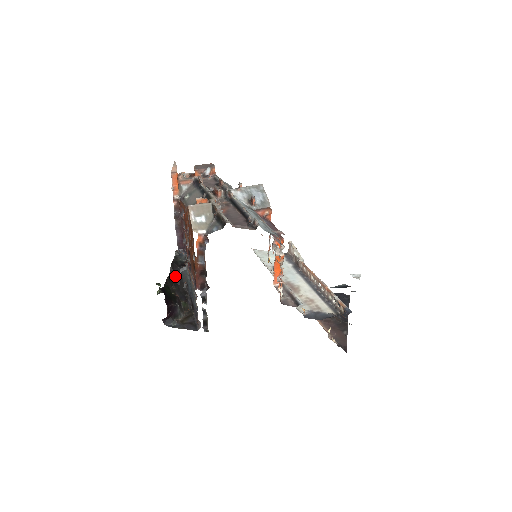
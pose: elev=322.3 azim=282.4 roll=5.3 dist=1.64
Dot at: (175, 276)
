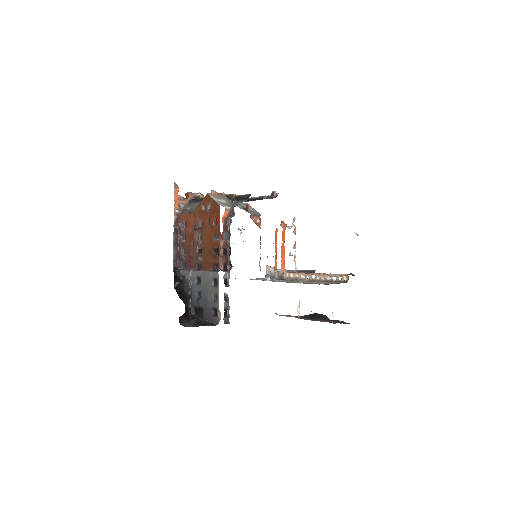
Dot at: (179, 286)
